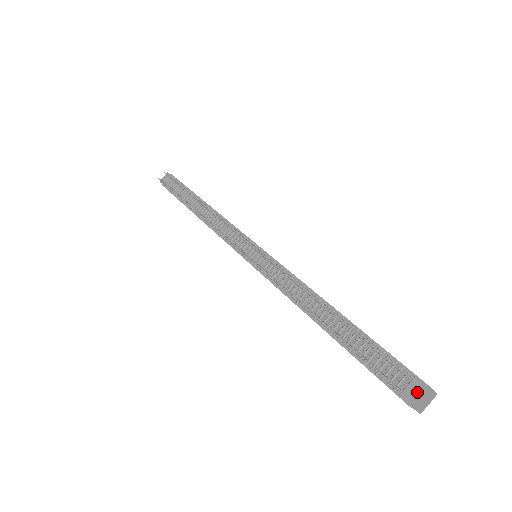
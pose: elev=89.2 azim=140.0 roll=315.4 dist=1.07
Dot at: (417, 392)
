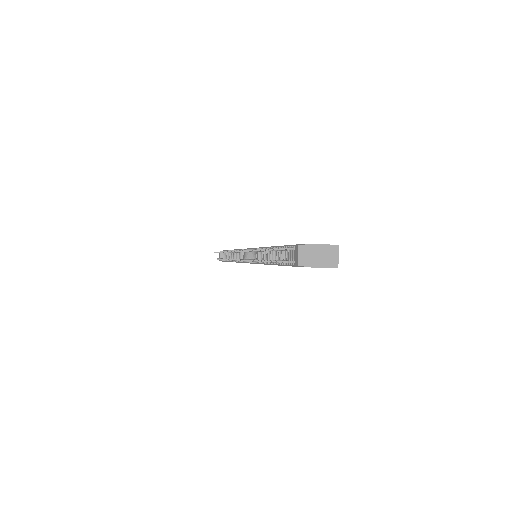
Dot at: (300, 254)
